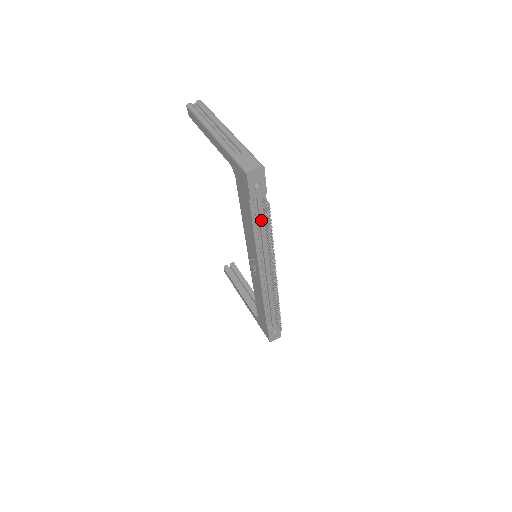
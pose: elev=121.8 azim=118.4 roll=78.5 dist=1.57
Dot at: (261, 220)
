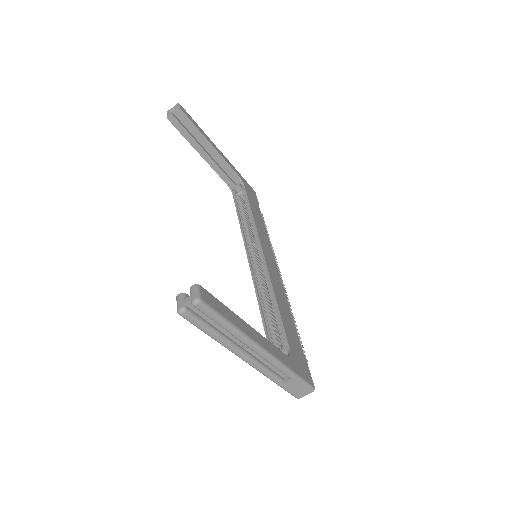
Dot at: occluded
